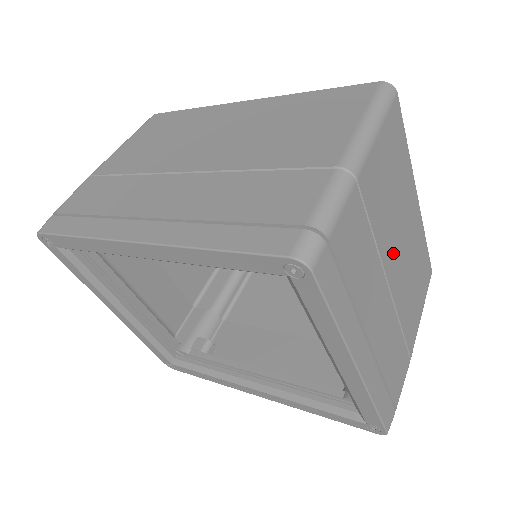
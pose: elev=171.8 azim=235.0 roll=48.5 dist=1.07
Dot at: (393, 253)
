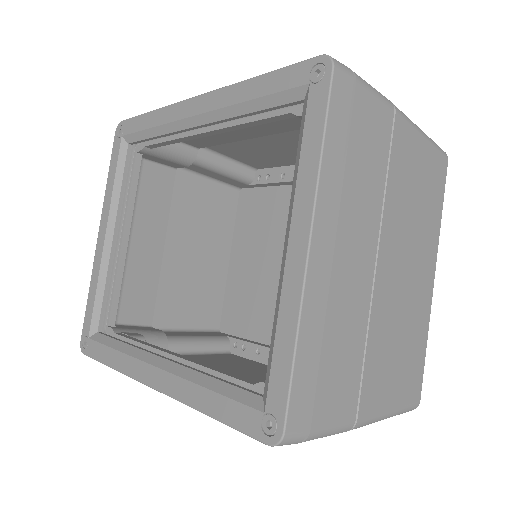
Dot at: (394, 248)
